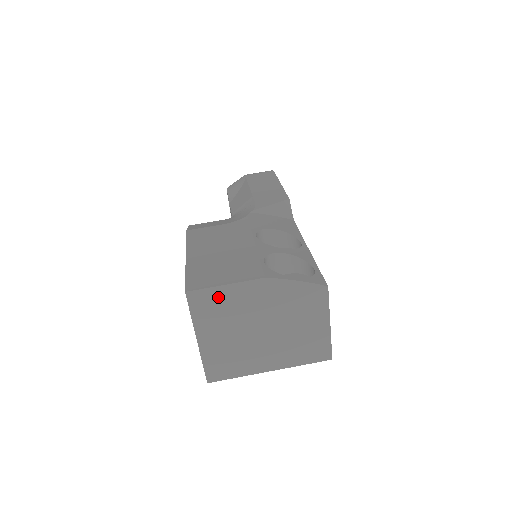
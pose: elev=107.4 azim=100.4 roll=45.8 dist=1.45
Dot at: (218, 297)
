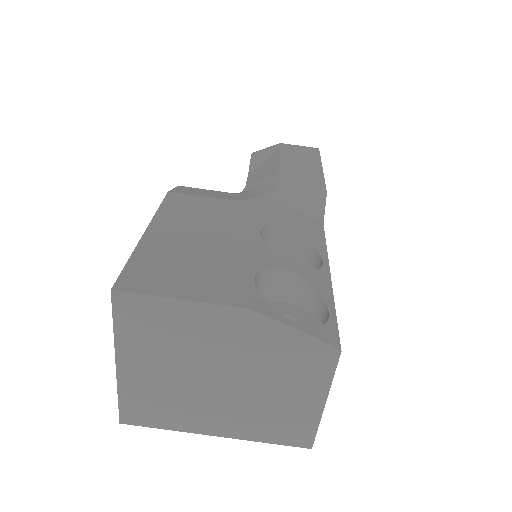
Dot at: (162, 313)
